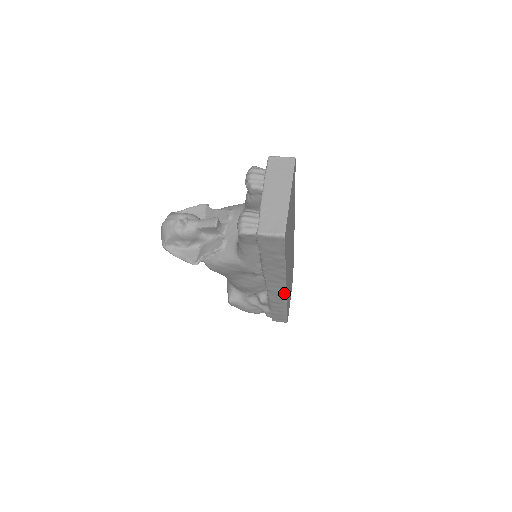
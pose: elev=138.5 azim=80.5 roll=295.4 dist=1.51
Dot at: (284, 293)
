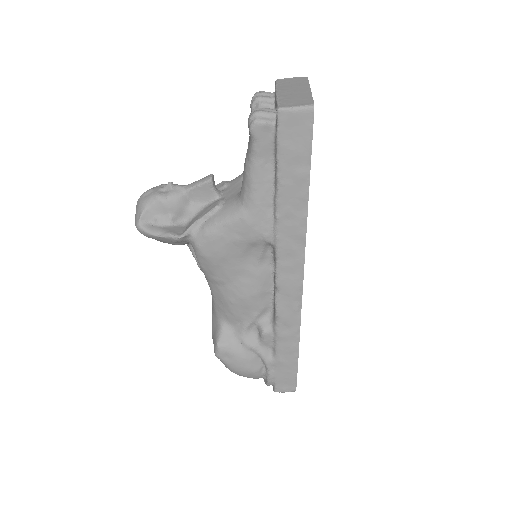
Dot at: (300, 288)
